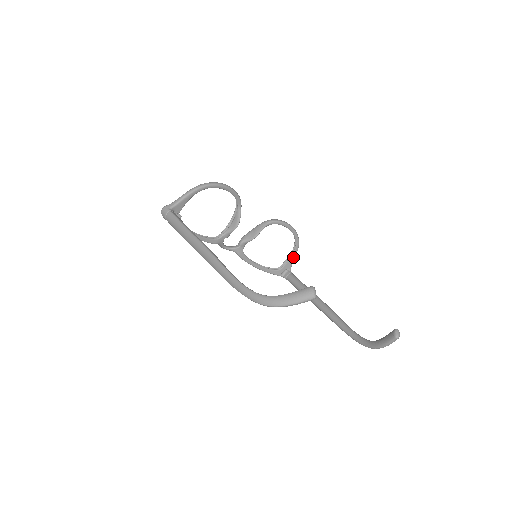
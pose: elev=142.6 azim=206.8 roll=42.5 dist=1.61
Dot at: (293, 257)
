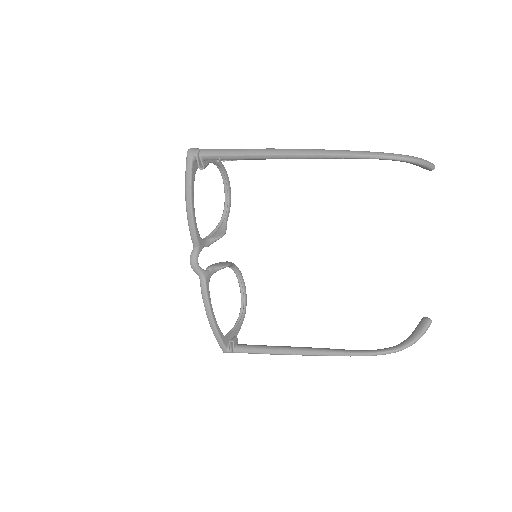
Dot at: (238, 329)
